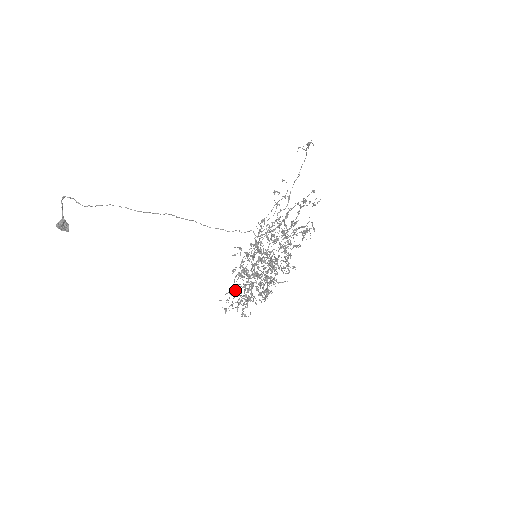
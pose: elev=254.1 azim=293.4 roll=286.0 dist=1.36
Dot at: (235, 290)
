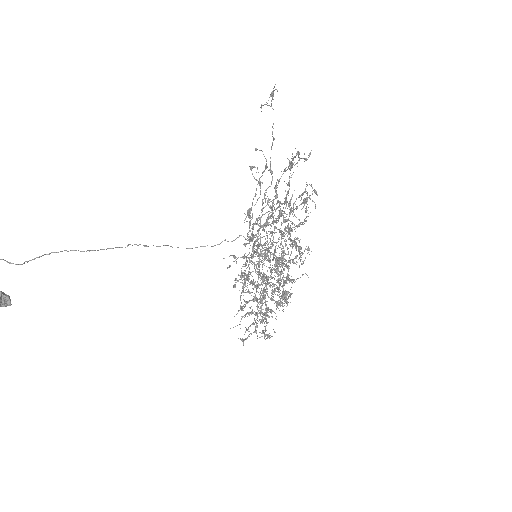
Dot at: occluded
